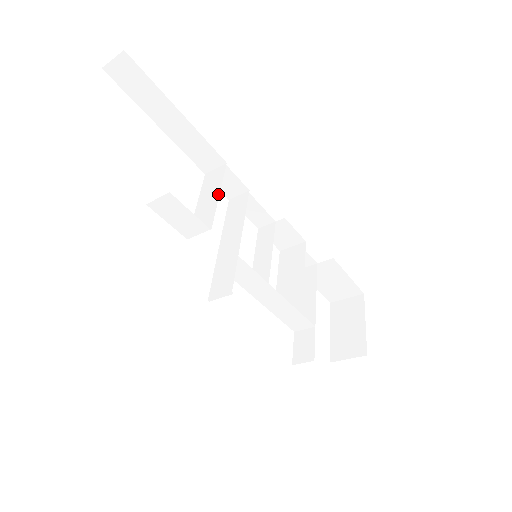
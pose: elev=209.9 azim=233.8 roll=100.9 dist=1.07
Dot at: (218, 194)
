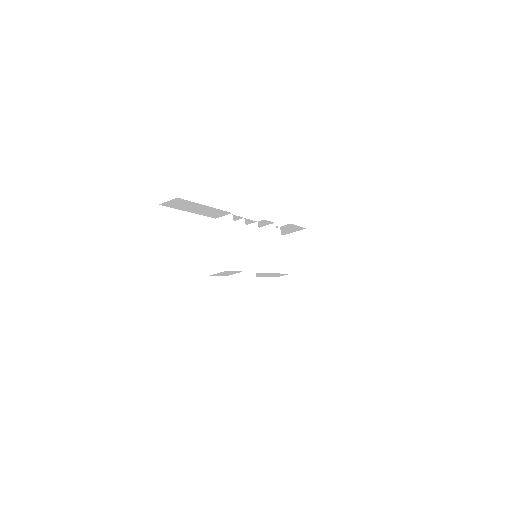
Dot at: (237, 242)
